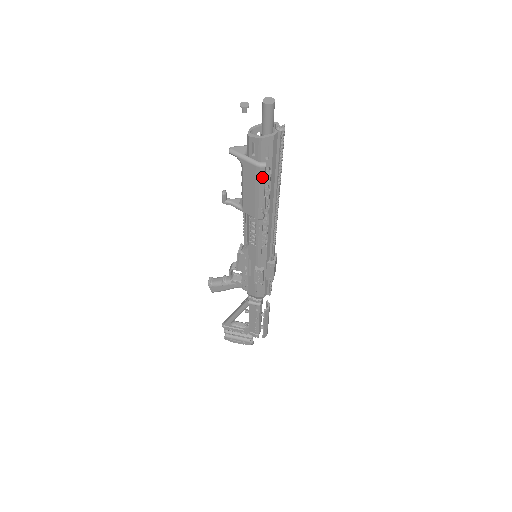
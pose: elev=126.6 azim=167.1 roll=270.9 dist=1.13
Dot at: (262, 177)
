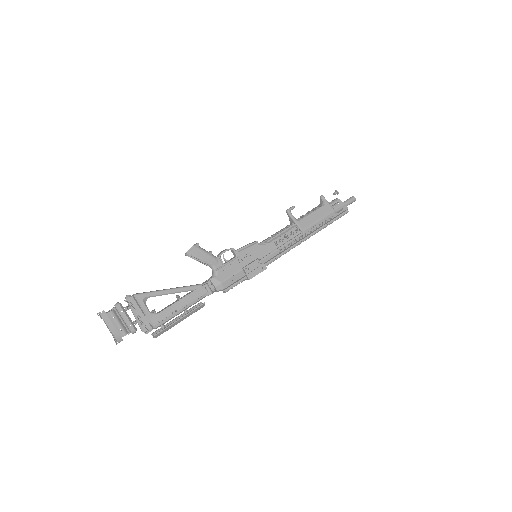
Dot at: (330, 216)
